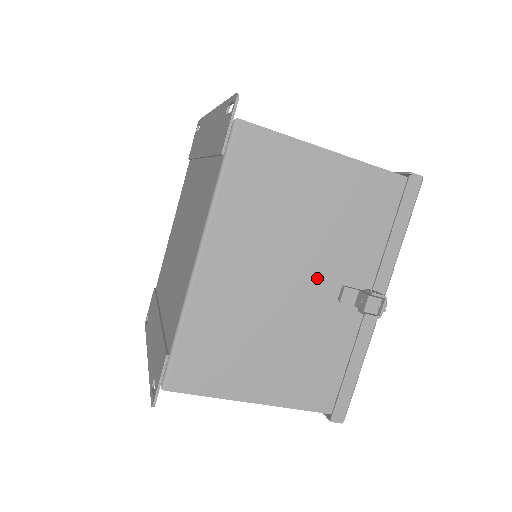
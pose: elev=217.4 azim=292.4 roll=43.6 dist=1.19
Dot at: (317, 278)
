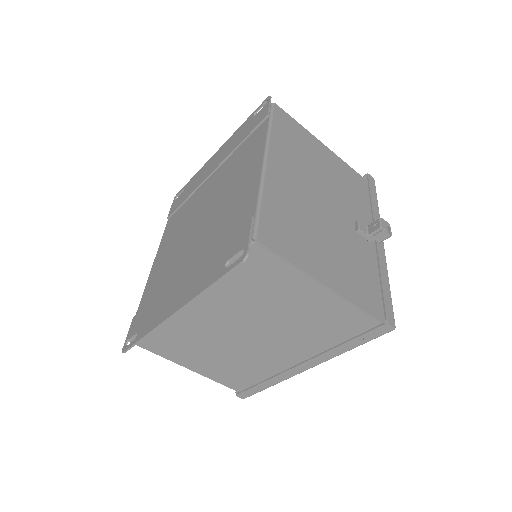
Dot at: (339, 210)
